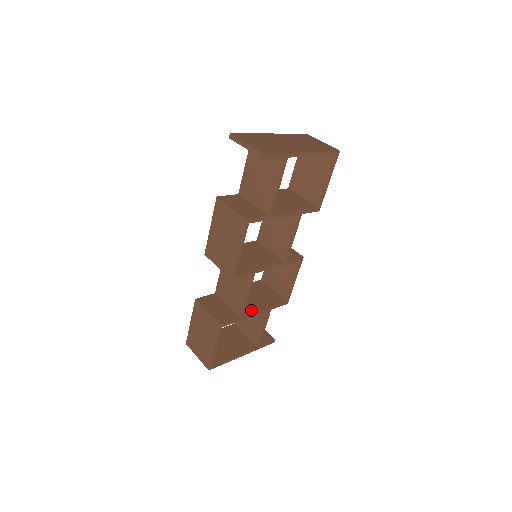
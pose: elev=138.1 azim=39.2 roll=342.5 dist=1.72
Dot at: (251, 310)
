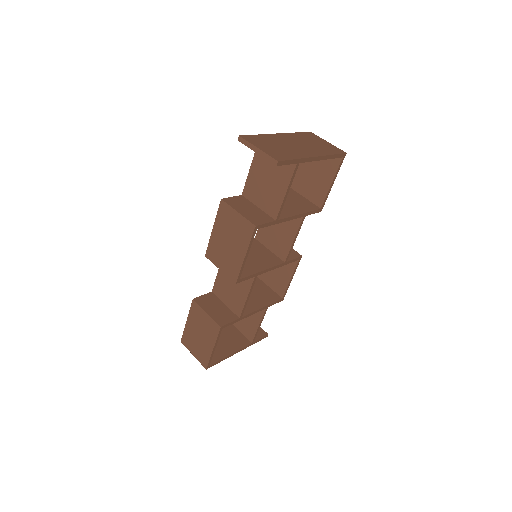
Dot at: (249, 309)
